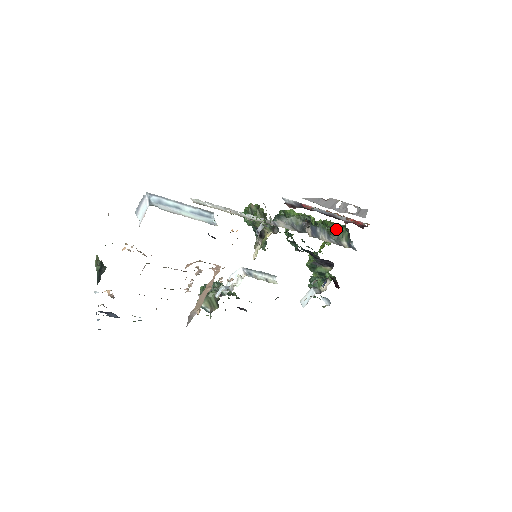
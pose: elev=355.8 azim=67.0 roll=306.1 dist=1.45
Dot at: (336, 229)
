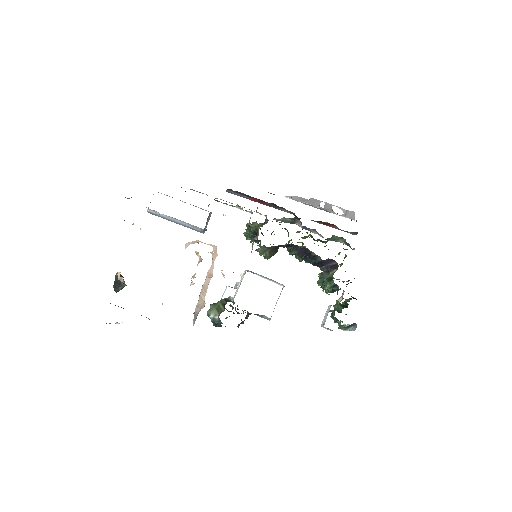
Dot at: (332, 237)
